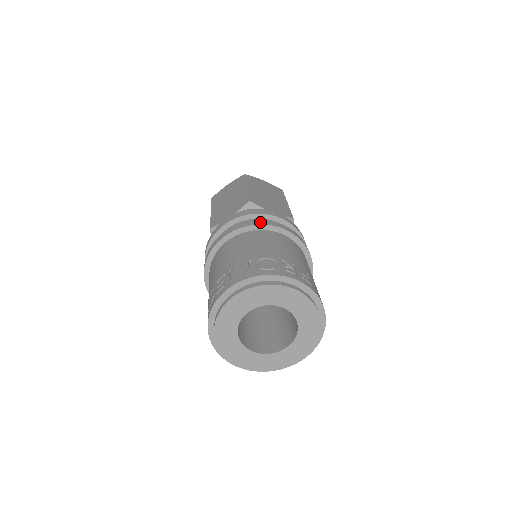
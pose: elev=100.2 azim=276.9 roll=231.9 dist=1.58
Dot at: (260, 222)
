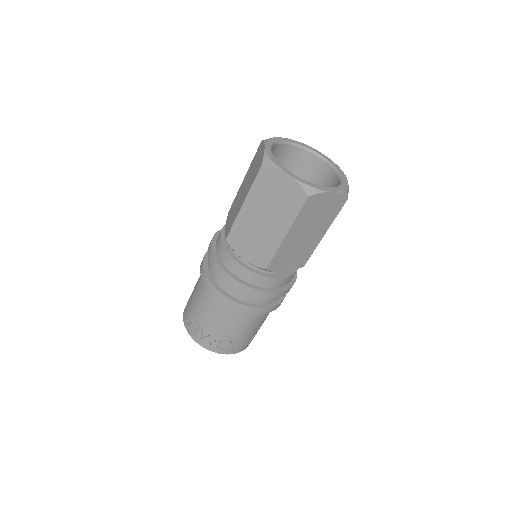
Dot at: (248, 311)
